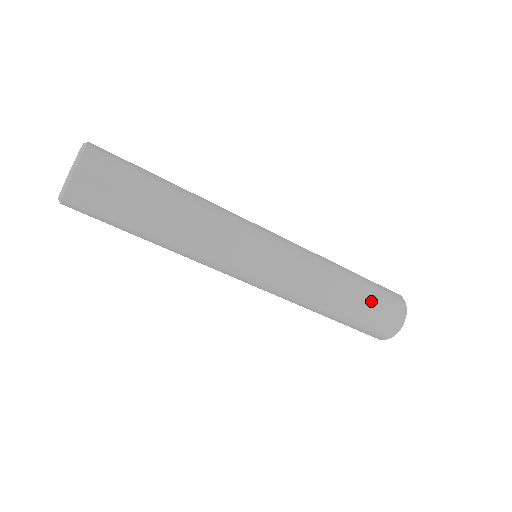
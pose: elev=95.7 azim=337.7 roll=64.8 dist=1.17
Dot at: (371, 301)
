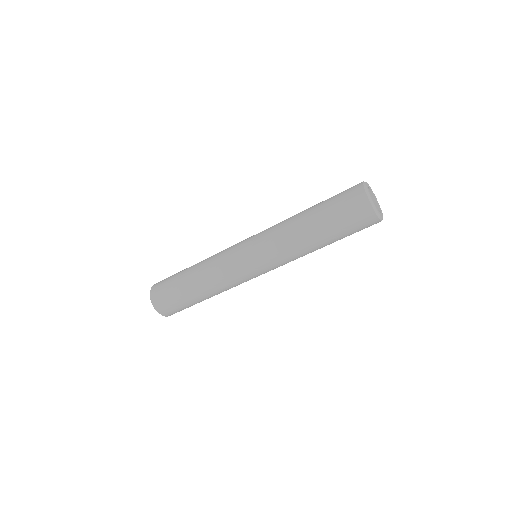
Dot at: (333, 222)
